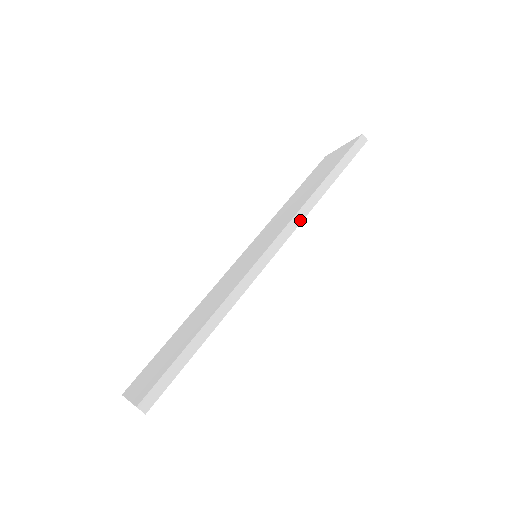
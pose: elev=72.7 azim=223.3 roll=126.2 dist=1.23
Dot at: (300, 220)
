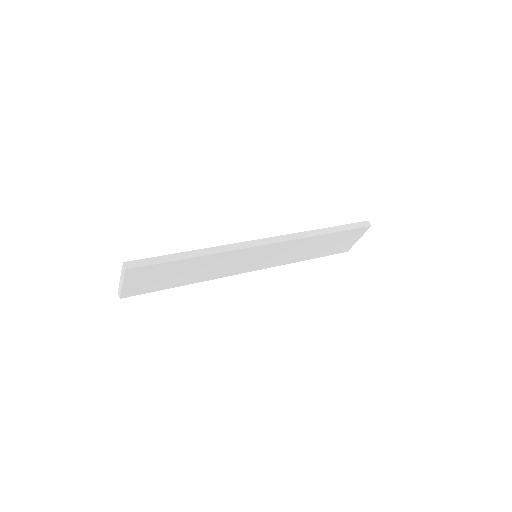
Dot at: (295, 238)
